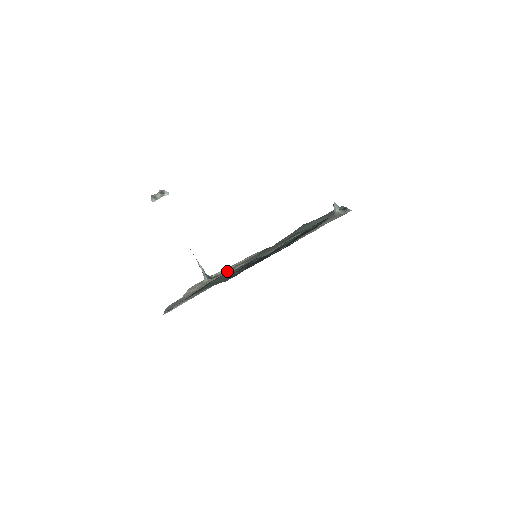
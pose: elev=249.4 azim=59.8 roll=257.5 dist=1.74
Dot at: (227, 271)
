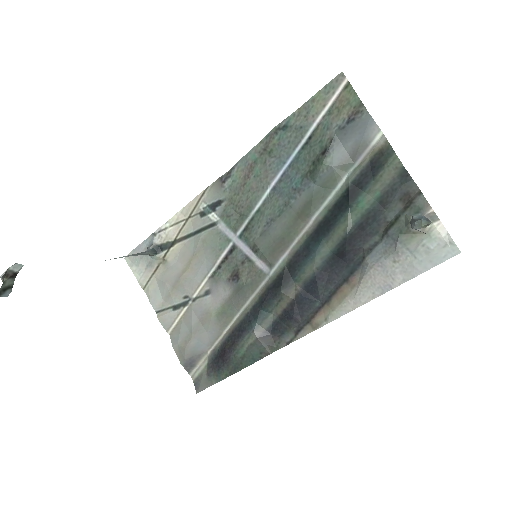
Dot at: (201, 261)
